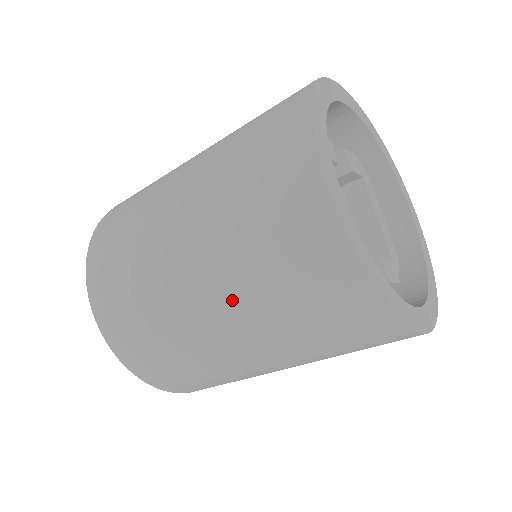
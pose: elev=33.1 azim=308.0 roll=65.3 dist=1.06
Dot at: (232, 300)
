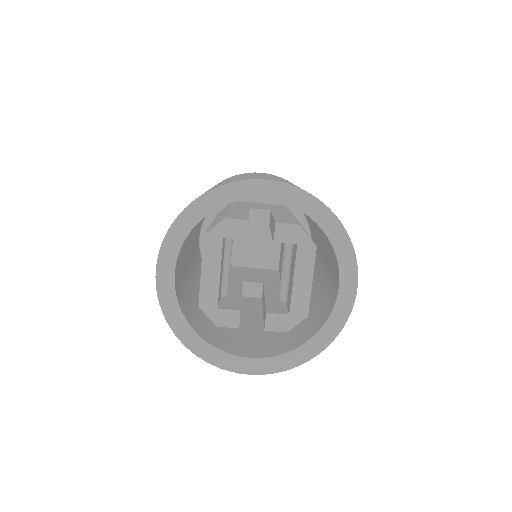
Dot at: occluded
